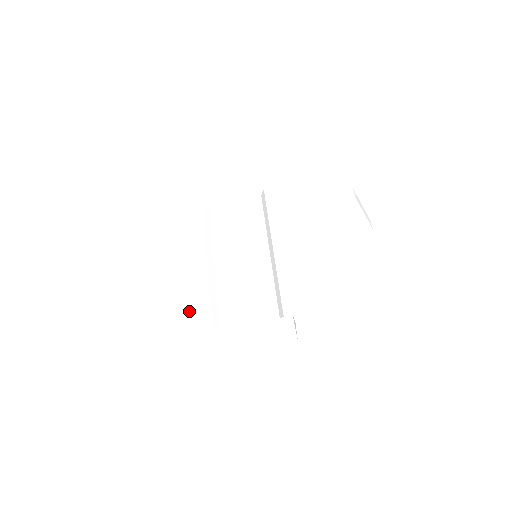
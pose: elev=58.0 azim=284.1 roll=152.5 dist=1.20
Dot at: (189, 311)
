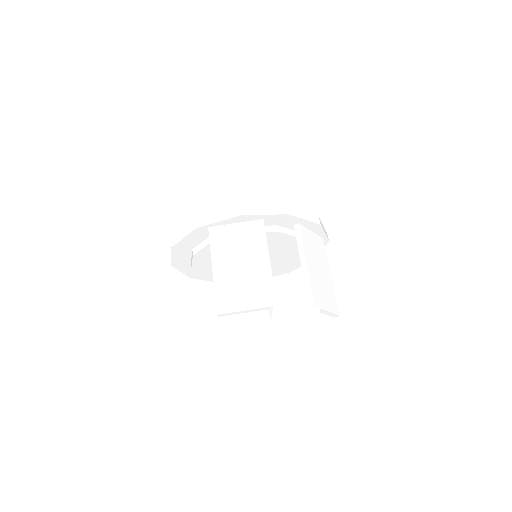
Dot at: (255, 289)
